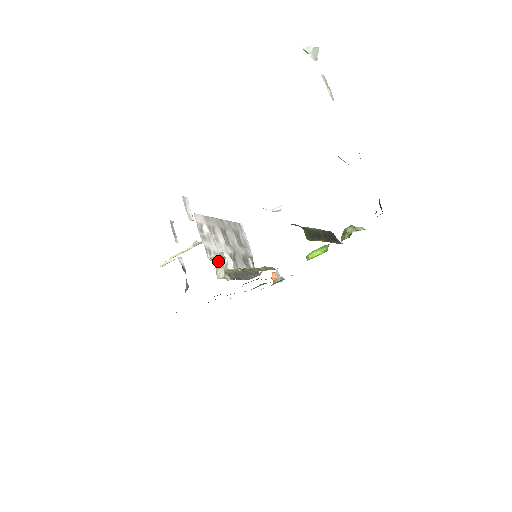
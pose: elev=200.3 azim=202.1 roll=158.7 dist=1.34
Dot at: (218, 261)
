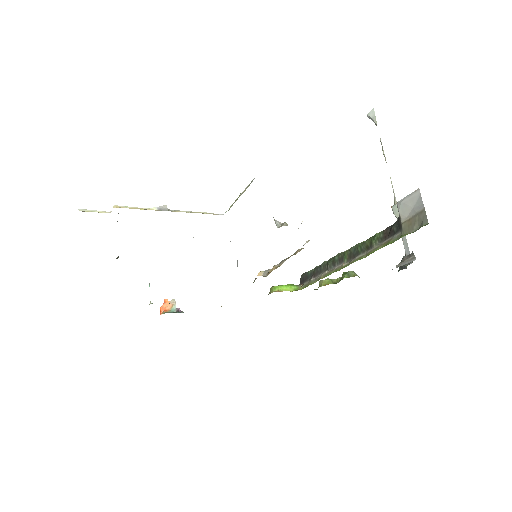
Dot at: occluded
